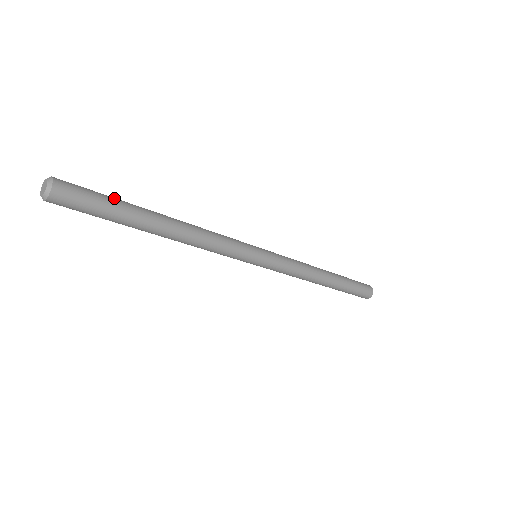
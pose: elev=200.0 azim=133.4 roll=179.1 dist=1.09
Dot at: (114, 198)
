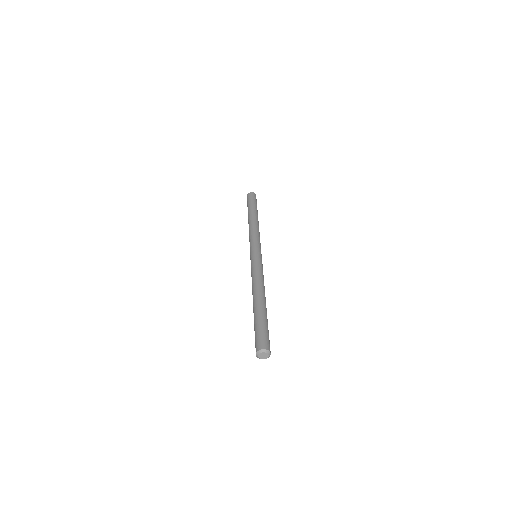
Dot at: occluded
